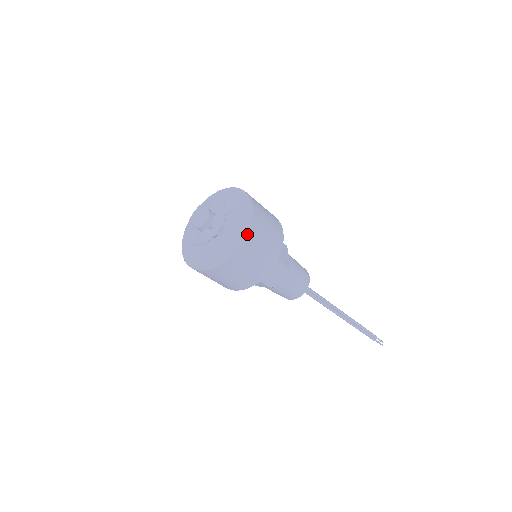
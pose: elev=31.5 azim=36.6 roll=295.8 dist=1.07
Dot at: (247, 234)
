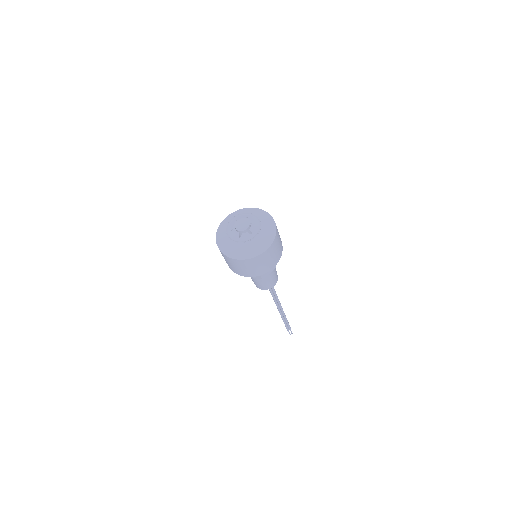
Dot at: (247, 259)
